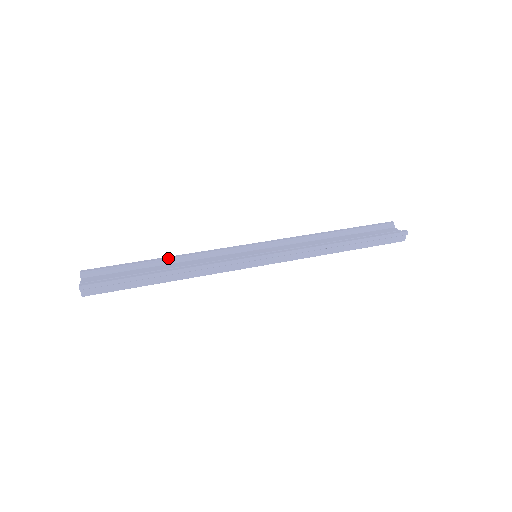
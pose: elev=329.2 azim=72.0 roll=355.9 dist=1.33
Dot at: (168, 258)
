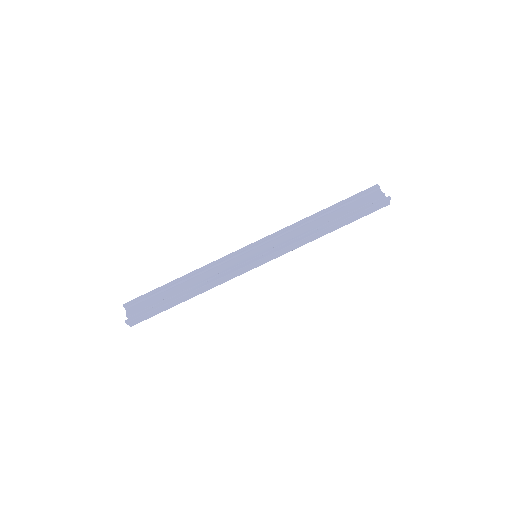
Dot at: (185, 277)
